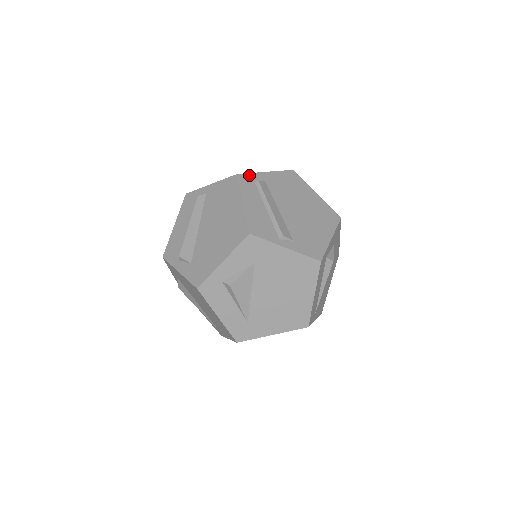
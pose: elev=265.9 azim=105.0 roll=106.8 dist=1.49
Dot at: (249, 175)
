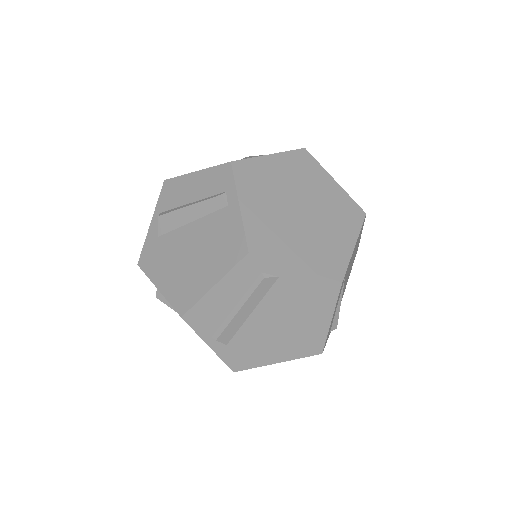
Dot at: (265, 261)
